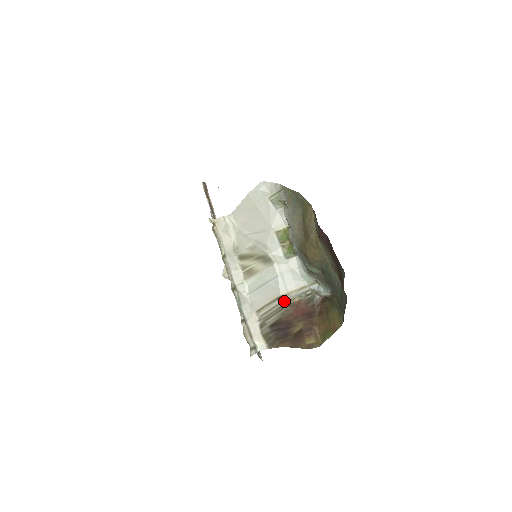
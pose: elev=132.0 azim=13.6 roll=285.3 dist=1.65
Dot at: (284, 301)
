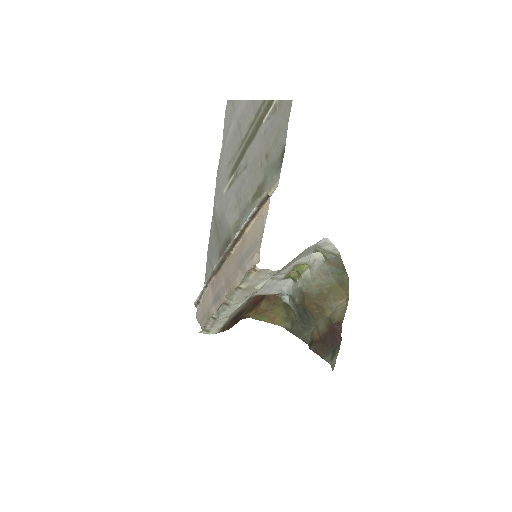
Dot at: (252, 297)
